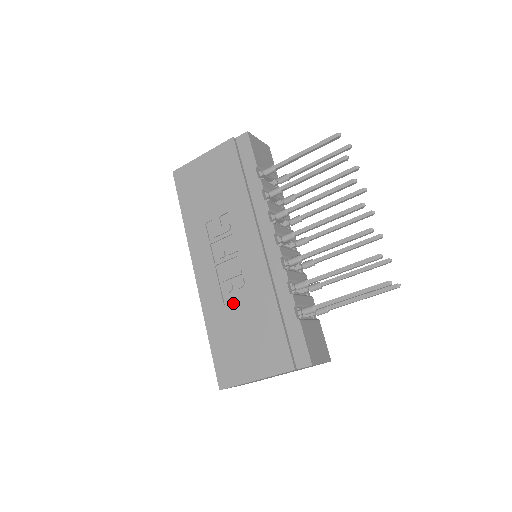
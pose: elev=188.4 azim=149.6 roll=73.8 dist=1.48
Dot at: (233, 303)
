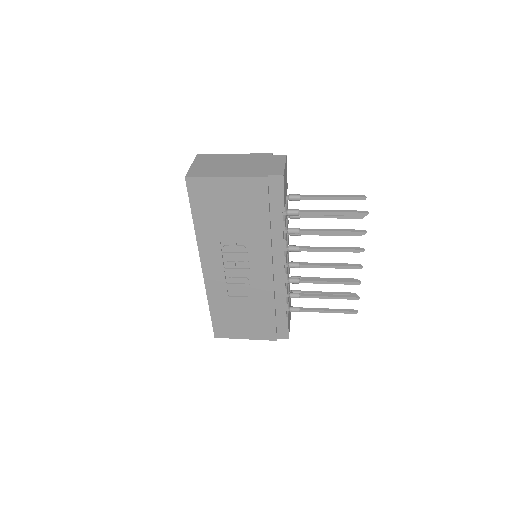
Dot at: (237, 298)
